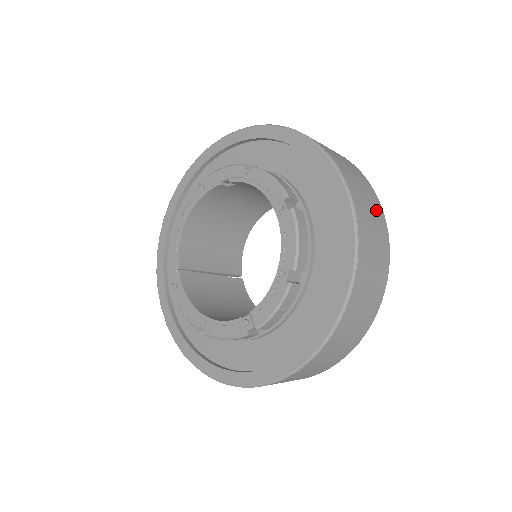
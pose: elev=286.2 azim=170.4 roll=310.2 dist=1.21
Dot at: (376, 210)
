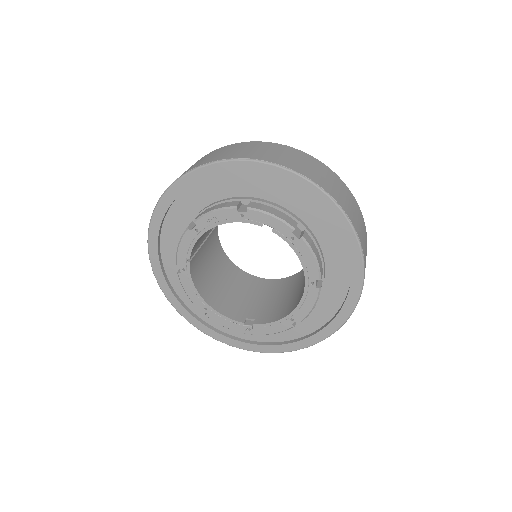
Dot at: occluded
